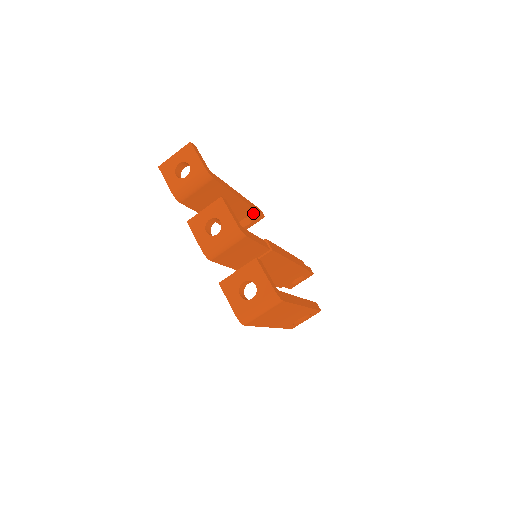
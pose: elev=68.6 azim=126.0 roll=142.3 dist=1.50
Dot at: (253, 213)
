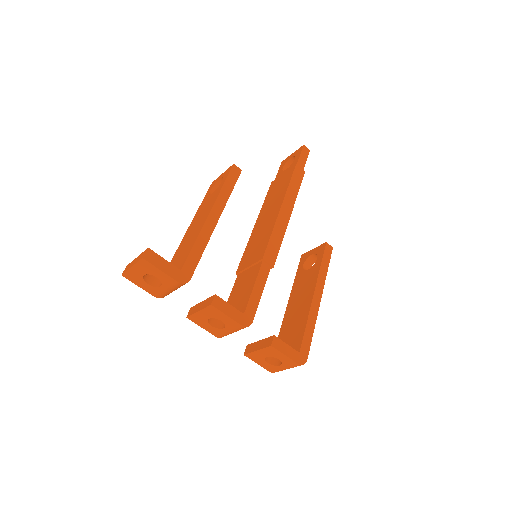
Dot at: occluded
